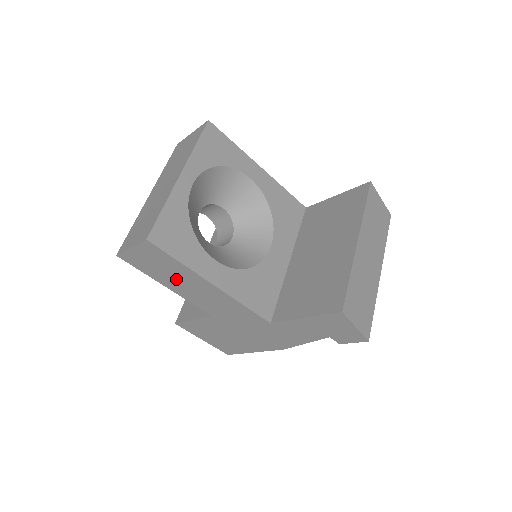
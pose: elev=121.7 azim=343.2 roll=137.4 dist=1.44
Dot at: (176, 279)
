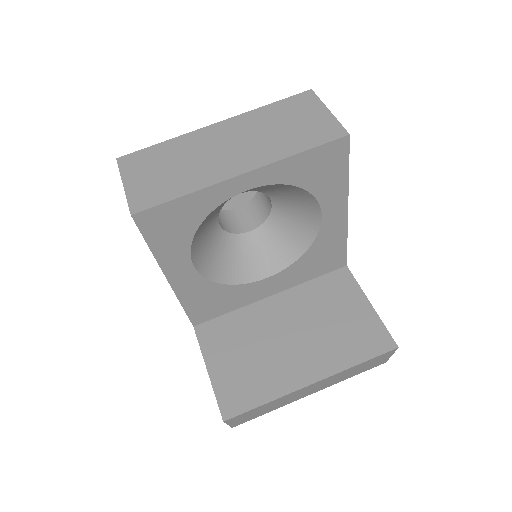
Dot at: occluded
